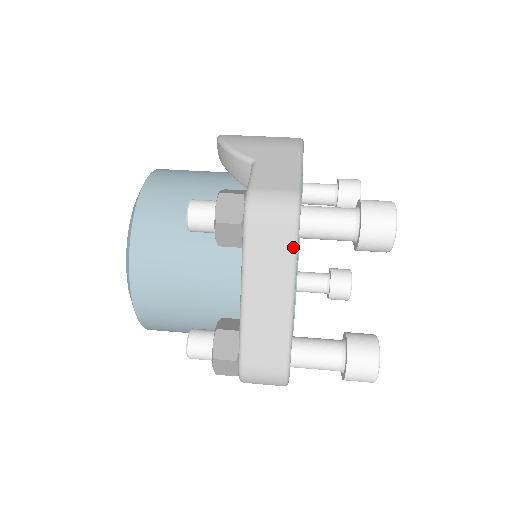
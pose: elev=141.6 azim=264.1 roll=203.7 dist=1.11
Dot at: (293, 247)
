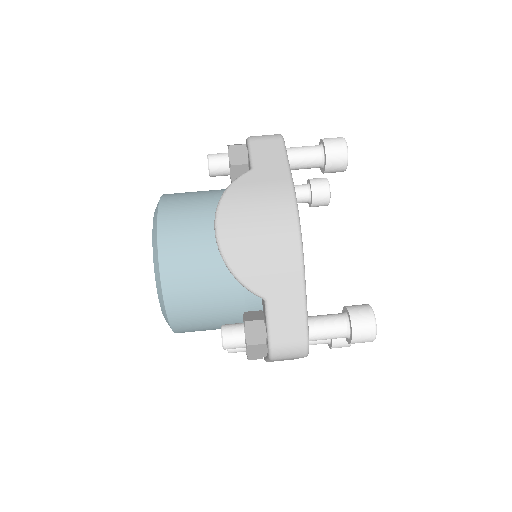
Dot at: occluded
